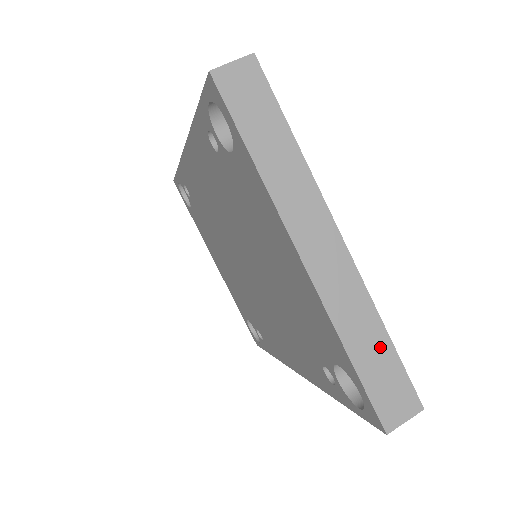
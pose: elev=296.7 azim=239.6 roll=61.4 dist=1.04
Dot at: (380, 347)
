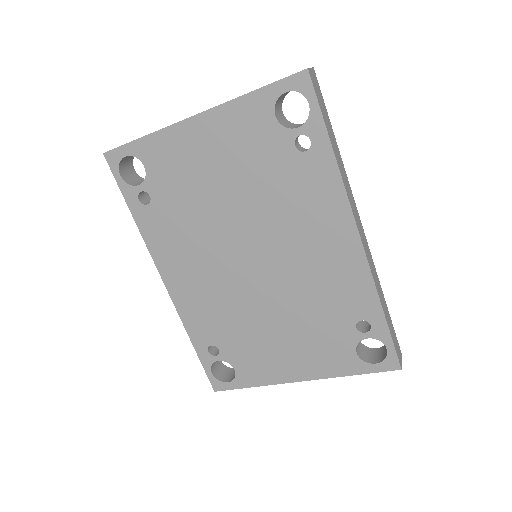
Dot at: occluded
